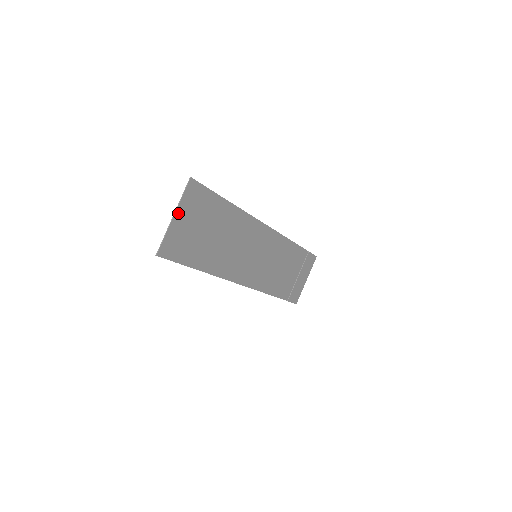
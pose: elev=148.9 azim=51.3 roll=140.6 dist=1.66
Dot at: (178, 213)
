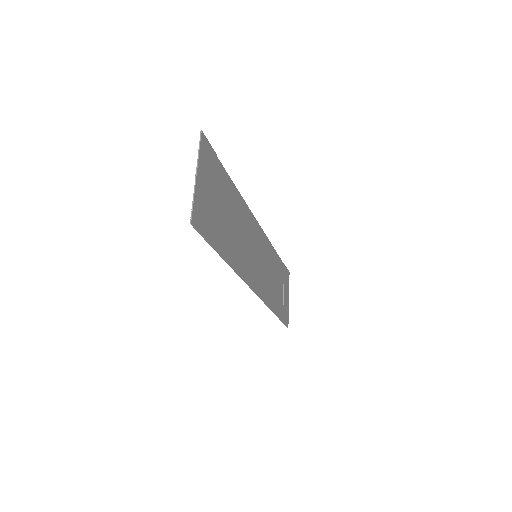
Dot at: (199, 172)
